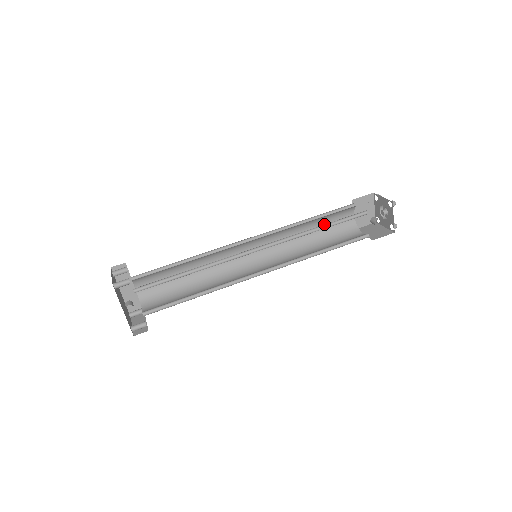
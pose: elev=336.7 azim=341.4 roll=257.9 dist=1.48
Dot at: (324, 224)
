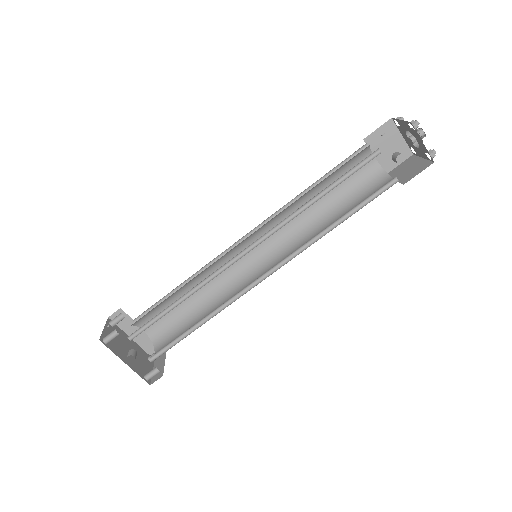
Dot at: occluded
